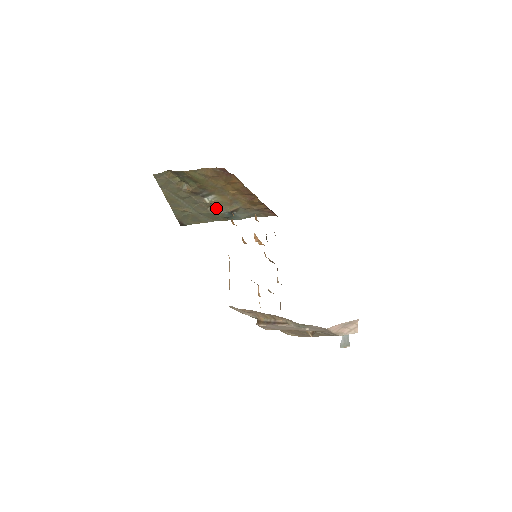
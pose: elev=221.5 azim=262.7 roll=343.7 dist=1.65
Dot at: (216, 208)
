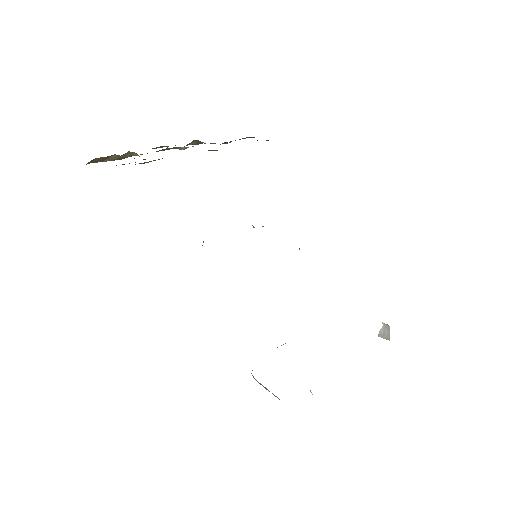
Dot at: (201, 142)
